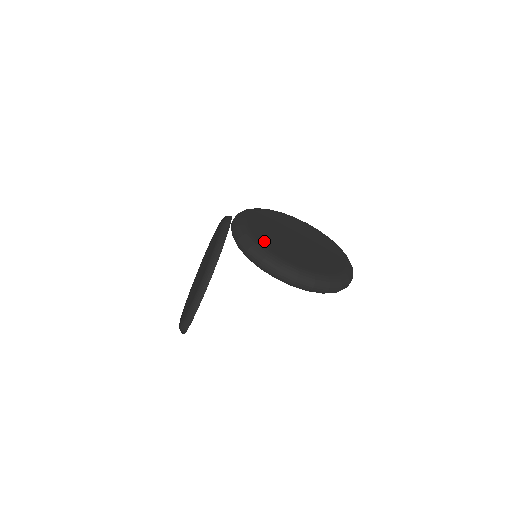
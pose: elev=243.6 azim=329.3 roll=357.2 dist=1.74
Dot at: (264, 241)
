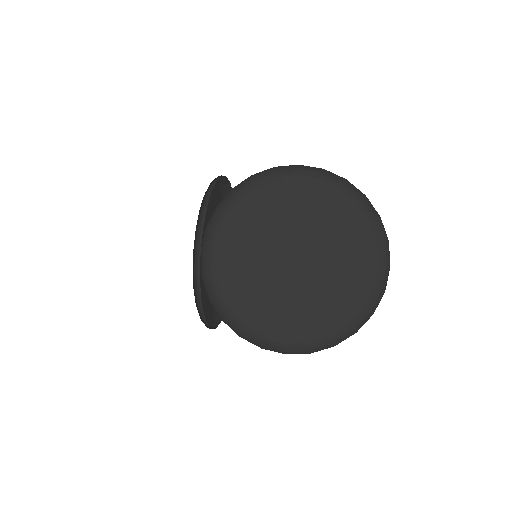
Dot at: (237, 304)
